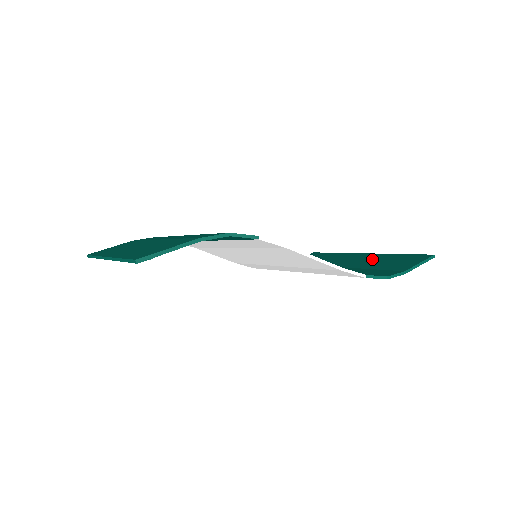
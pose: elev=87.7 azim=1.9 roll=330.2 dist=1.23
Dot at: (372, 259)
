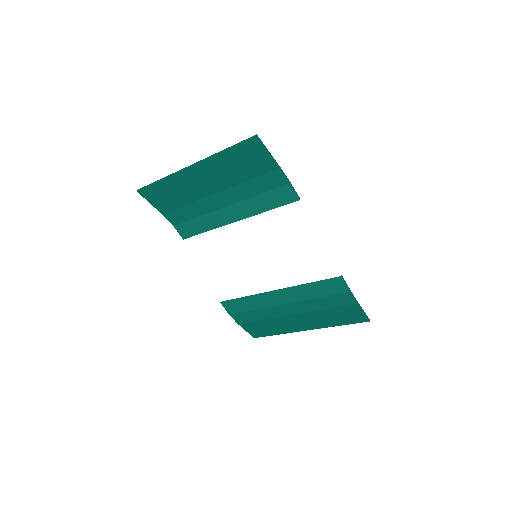
Dot at: (320, 319)
